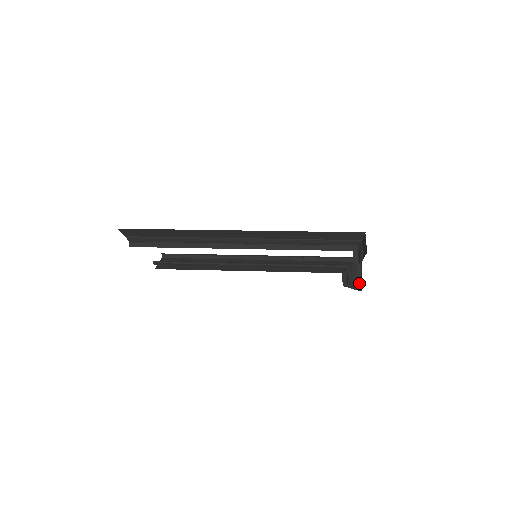
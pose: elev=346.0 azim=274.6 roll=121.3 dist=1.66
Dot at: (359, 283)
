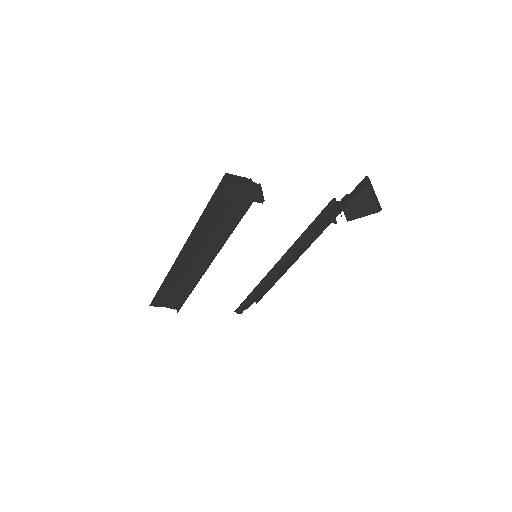
Dot at: (377, 204)
